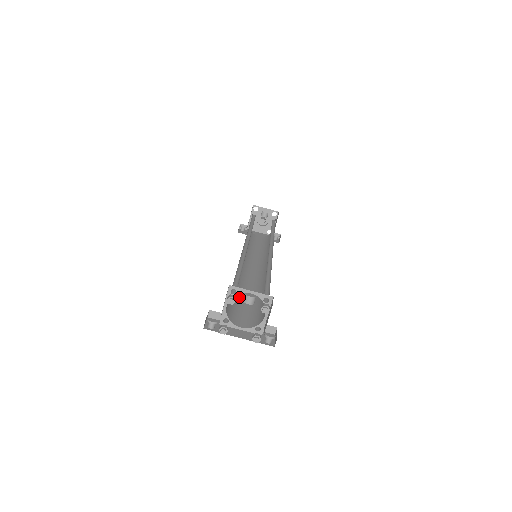
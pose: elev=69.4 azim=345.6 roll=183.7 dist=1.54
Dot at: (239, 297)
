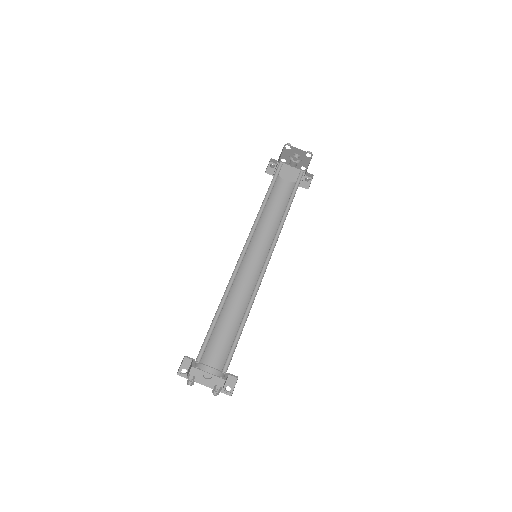
Dot at: (221, 324)
